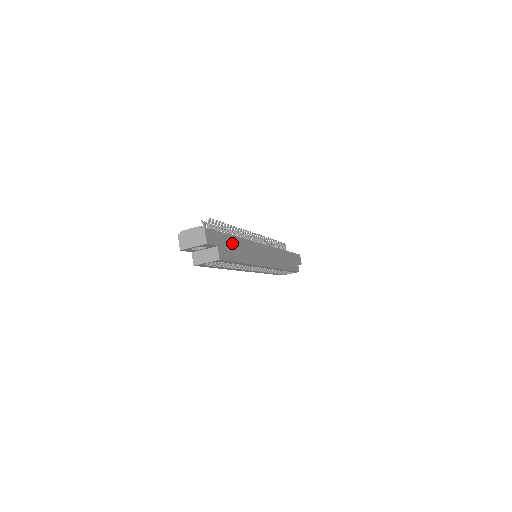
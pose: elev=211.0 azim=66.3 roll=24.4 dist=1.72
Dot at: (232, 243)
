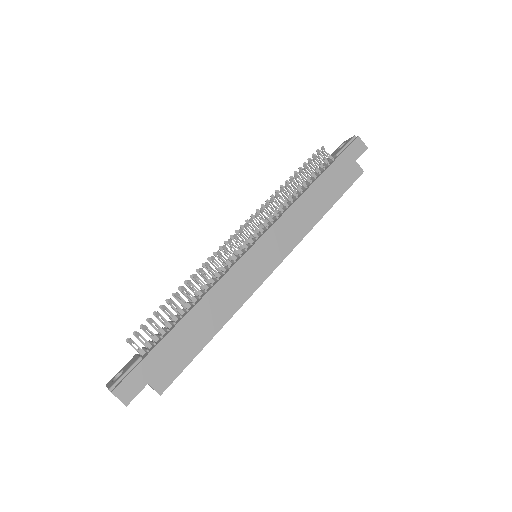
Dot at: (177, 340)
